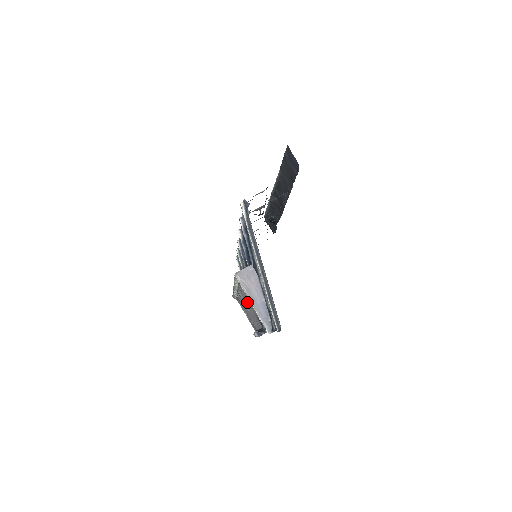
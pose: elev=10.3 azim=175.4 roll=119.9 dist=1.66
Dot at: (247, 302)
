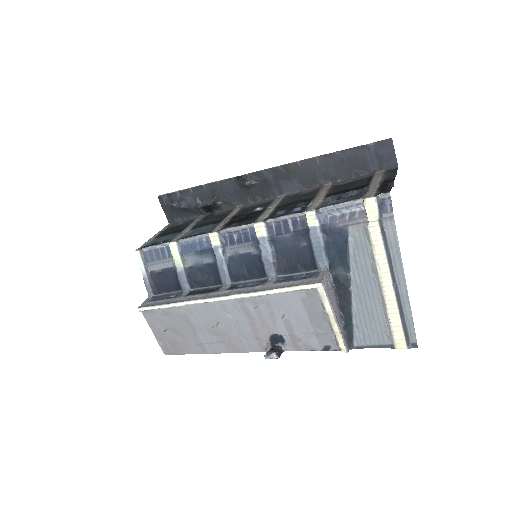
Dot at: (251, 316)
